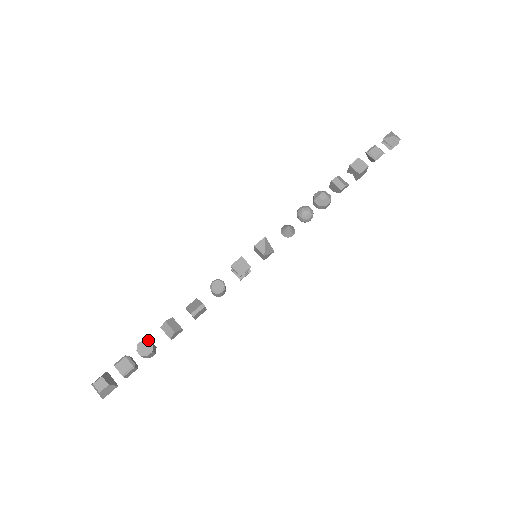
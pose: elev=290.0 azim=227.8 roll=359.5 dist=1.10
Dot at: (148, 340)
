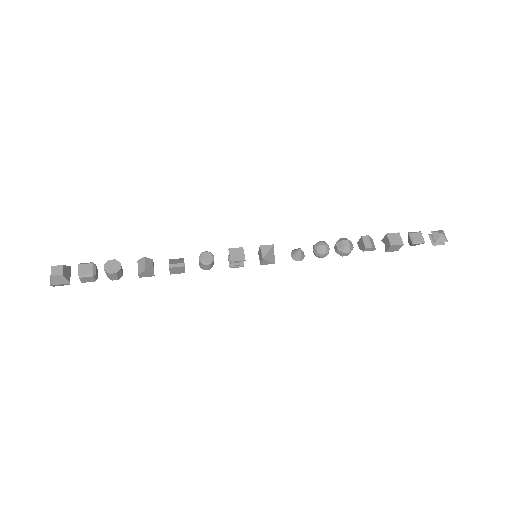
Dot at: occluded
